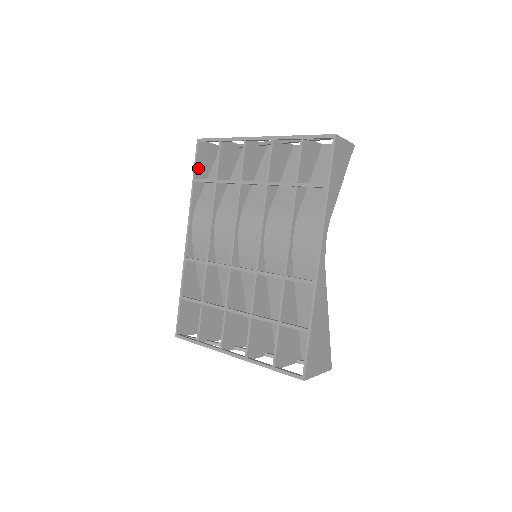
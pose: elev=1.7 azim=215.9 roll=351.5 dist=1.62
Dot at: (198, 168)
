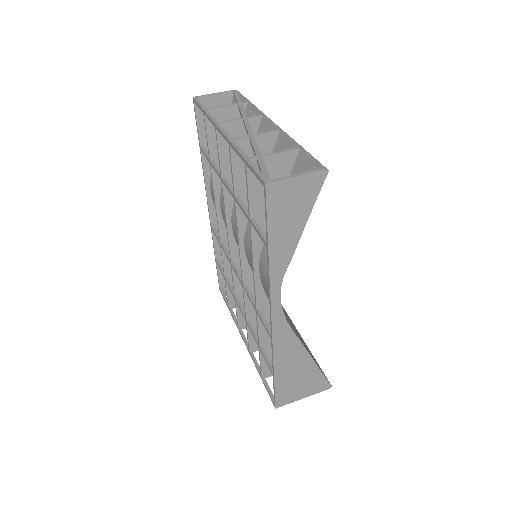
Dot at: (203, 132)
